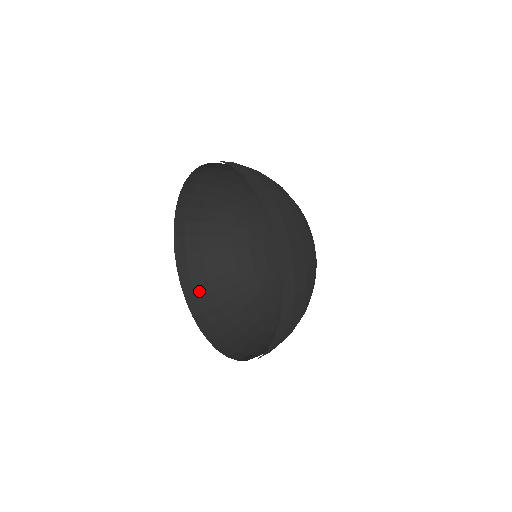
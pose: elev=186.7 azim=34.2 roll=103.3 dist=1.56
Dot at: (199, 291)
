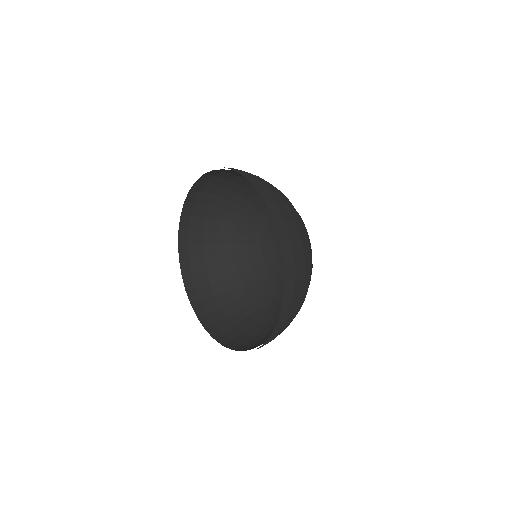
Dot at: (195, 267)
